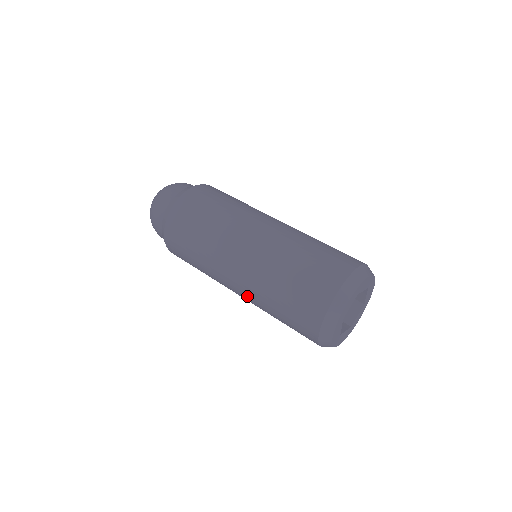
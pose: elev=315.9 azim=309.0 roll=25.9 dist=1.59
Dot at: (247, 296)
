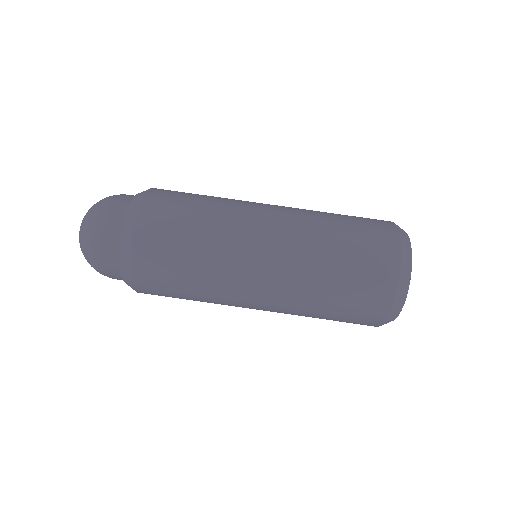
Dot at: occluded
